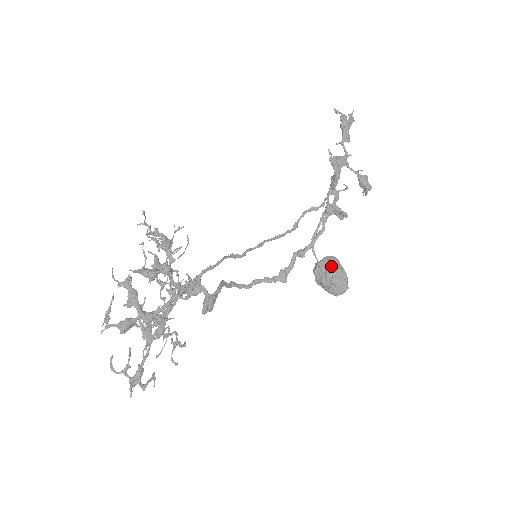
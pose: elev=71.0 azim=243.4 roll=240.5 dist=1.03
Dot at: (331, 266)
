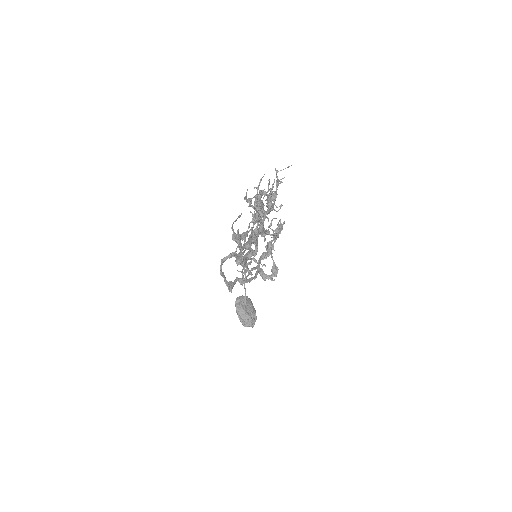
Dot at: (252, 304)
